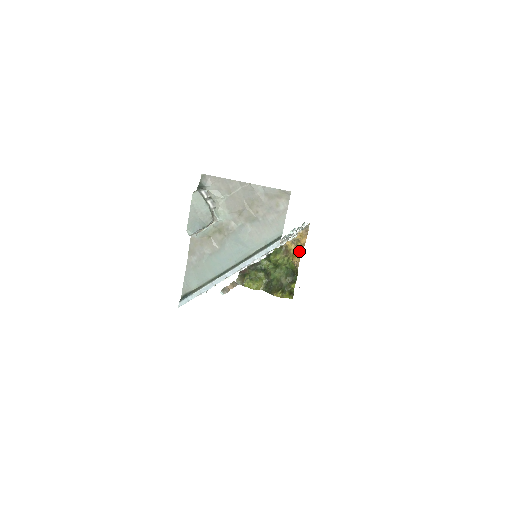
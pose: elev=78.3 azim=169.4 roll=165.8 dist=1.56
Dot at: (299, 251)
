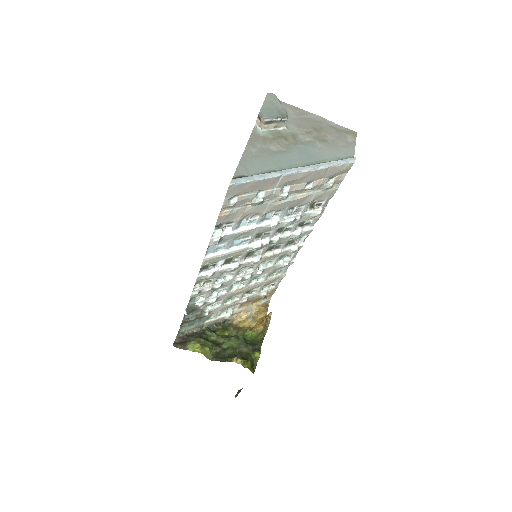
Dot at: (260, 321)
